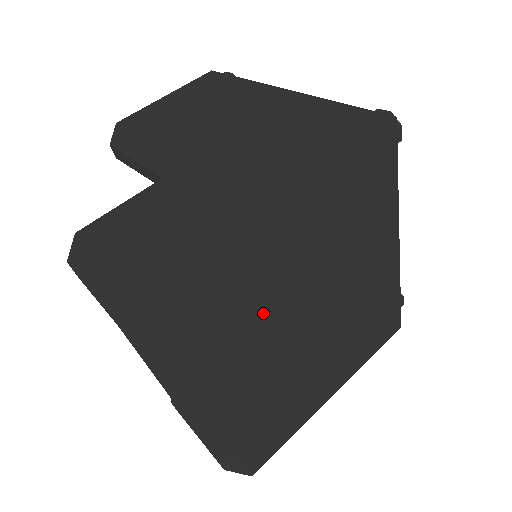
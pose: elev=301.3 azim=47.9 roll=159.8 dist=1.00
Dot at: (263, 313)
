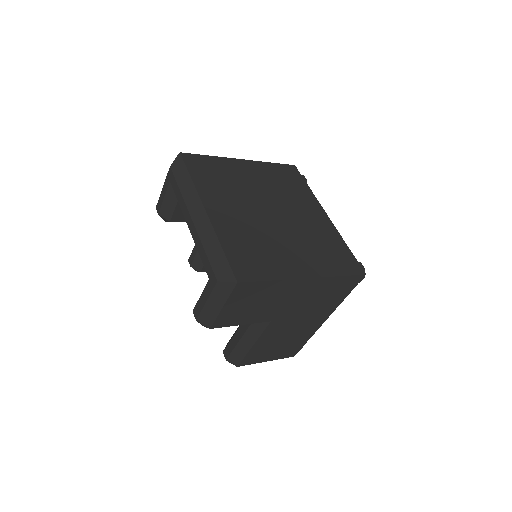
Dot at: (235, 188)
